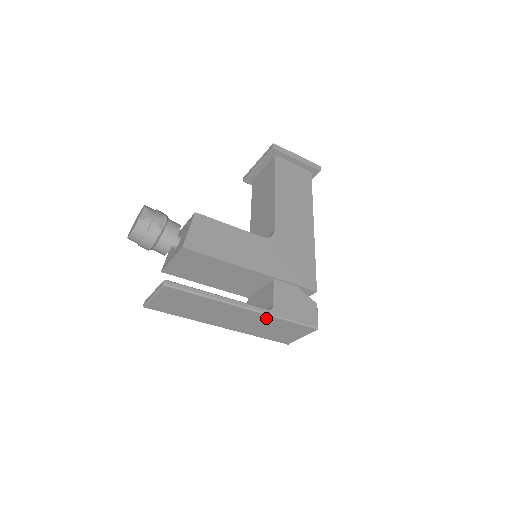
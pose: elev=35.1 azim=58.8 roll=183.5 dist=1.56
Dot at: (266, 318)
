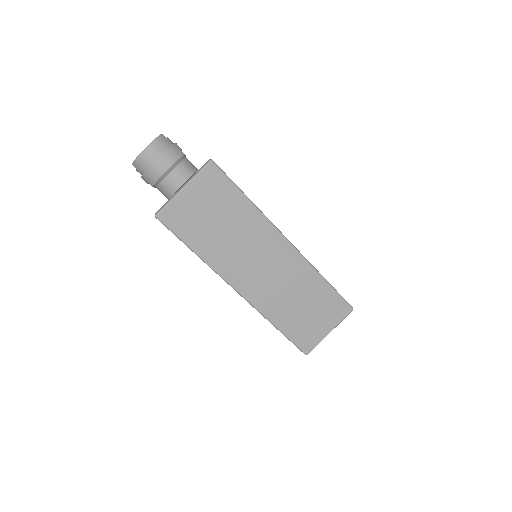
Dot at: (303, 271)
